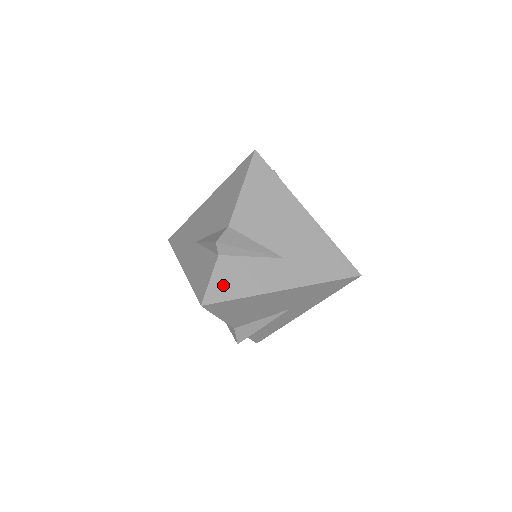
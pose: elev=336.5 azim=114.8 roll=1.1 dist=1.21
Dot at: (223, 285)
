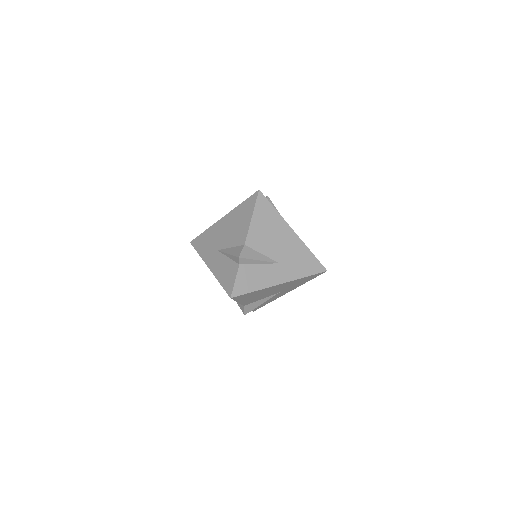
Dot at: (243, 284)
